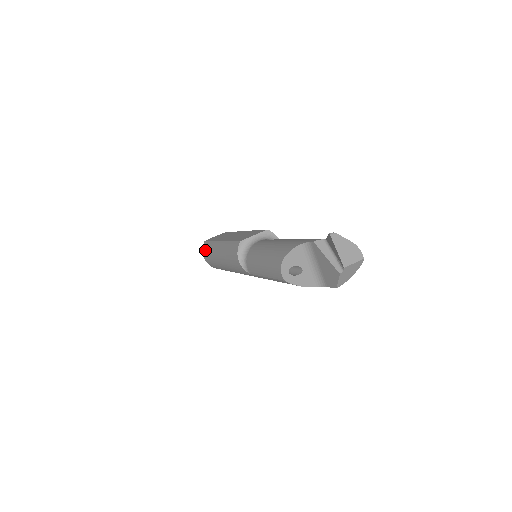
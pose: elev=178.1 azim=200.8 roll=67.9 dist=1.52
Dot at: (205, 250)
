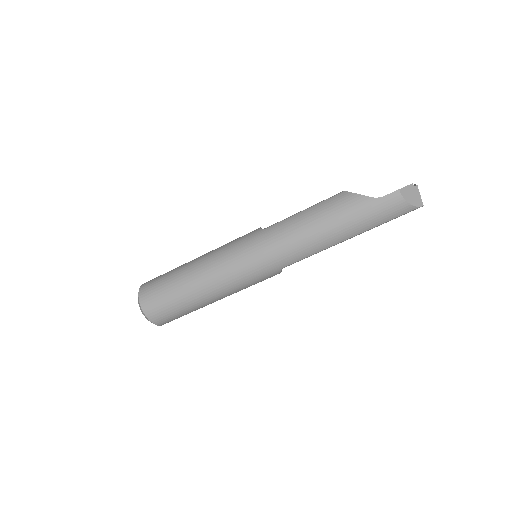
Dot at: occluded
